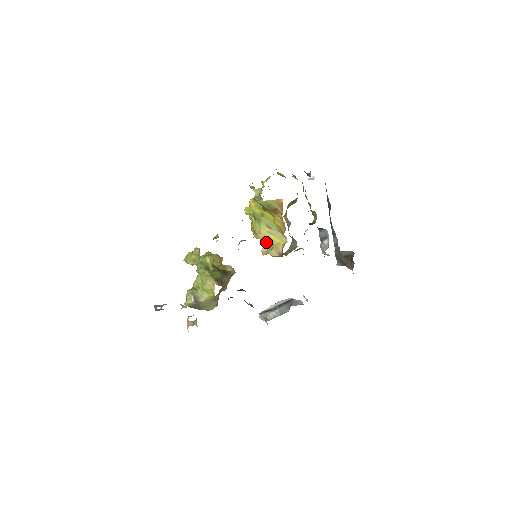
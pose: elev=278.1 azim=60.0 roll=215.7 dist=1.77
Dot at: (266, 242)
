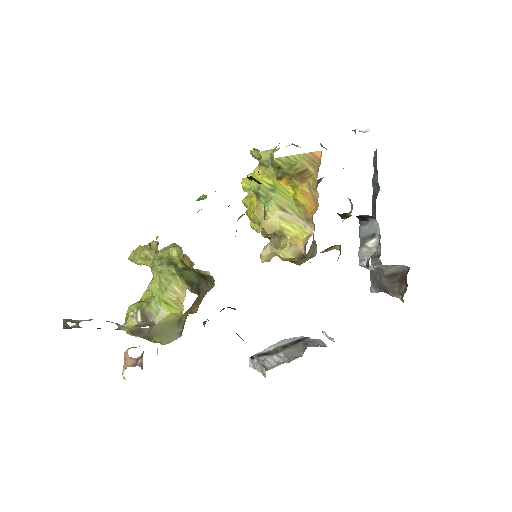
Dot at: (270, 240)
